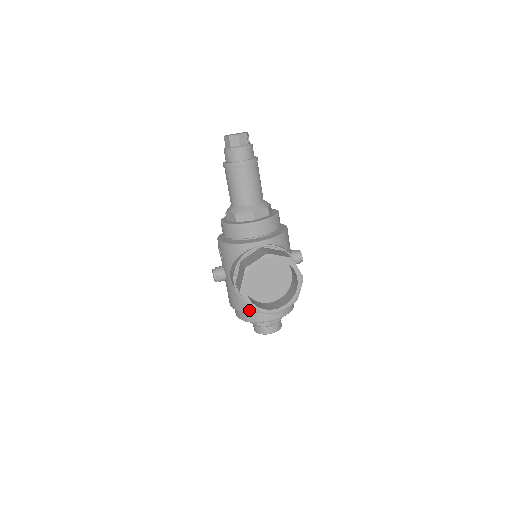
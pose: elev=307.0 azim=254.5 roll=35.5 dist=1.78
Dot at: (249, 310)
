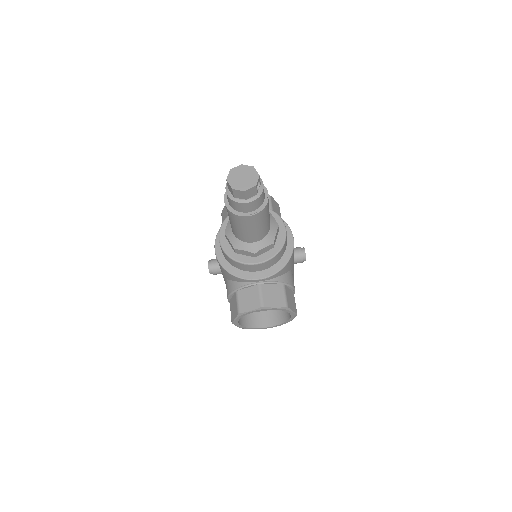
Dot at: occluded
